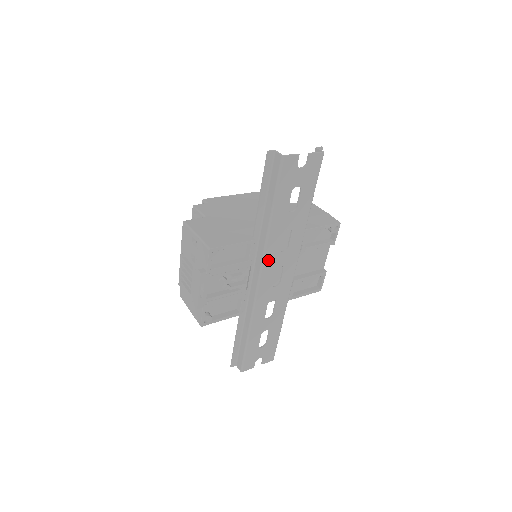
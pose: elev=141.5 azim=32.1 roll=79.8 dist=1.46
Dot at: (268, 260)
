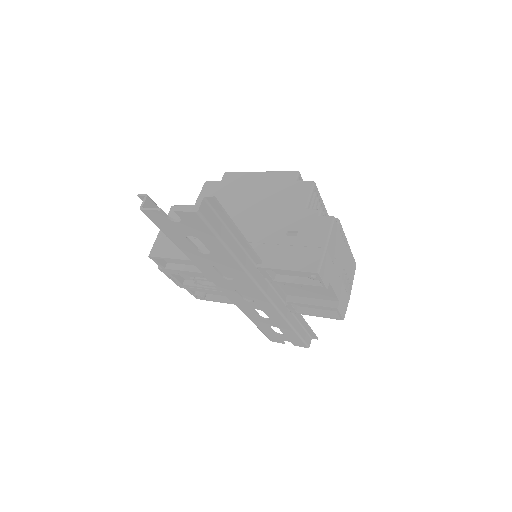
Dot at: (217, 281)
